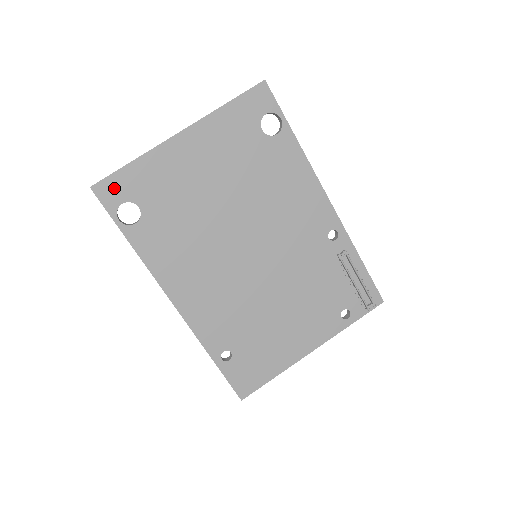
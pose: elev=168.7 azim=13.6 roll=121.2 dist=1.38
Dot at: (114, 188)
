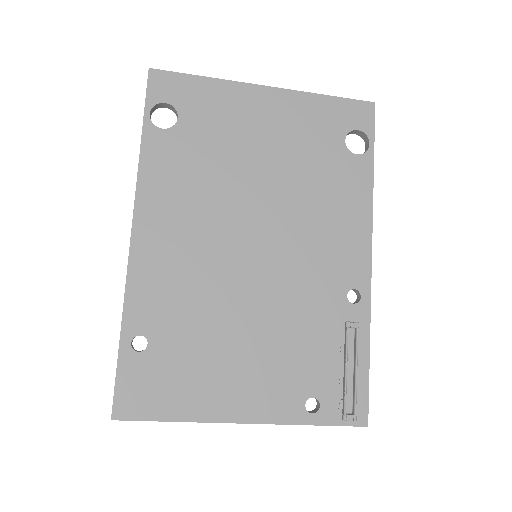
Dot at: (170, 85)
